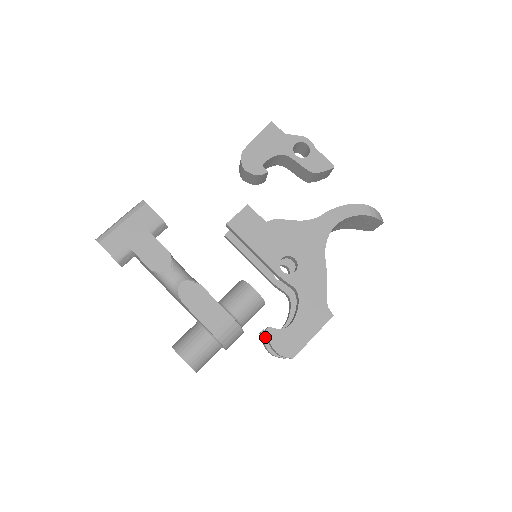
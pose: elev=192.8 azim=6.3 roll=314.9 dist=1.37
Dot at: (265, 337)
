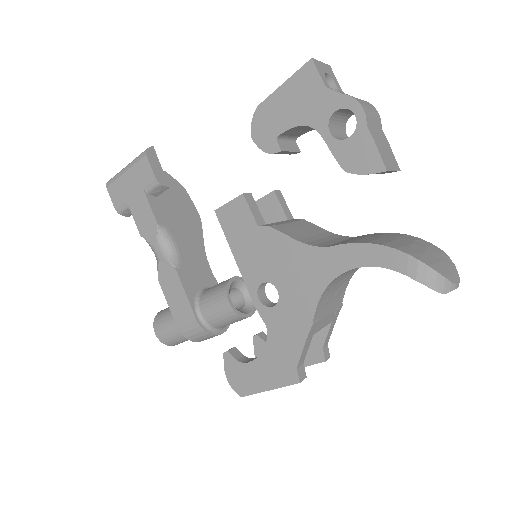
Dot at: (256, 343)
